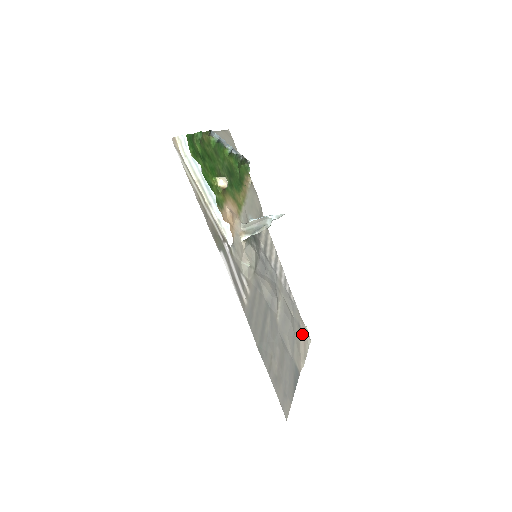
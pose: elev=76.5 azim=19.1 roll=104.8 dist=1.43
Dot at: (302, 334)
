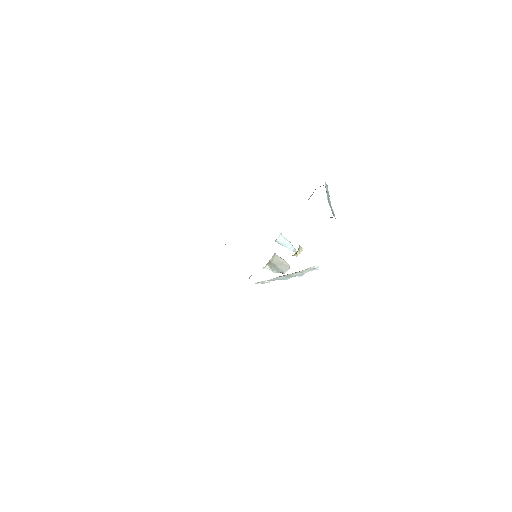
Dot at: occluded
